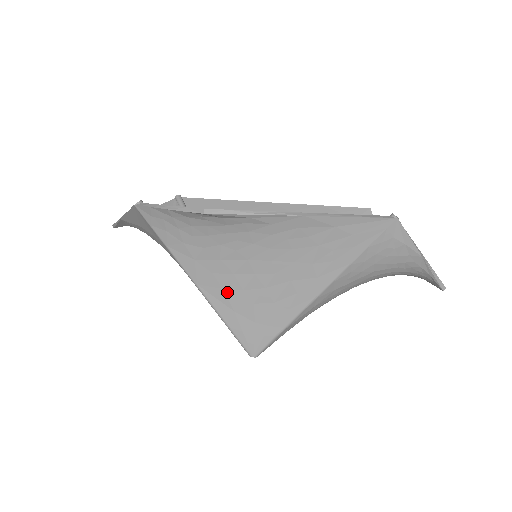
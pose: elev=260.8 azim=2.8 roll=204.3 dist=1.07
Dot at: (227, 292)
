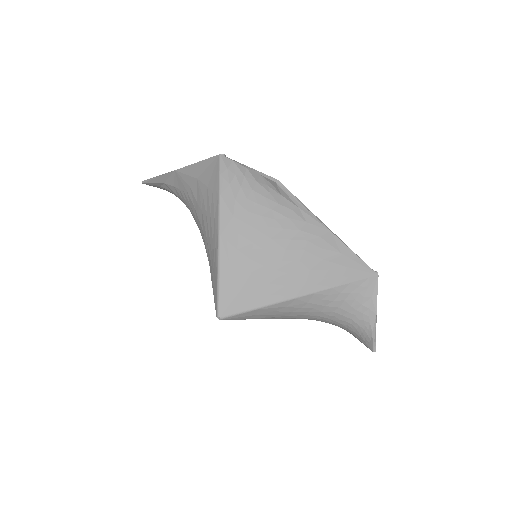
Dot at: (238, 254)
